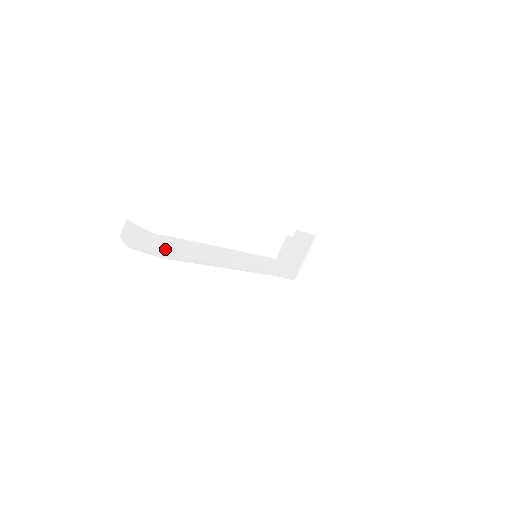
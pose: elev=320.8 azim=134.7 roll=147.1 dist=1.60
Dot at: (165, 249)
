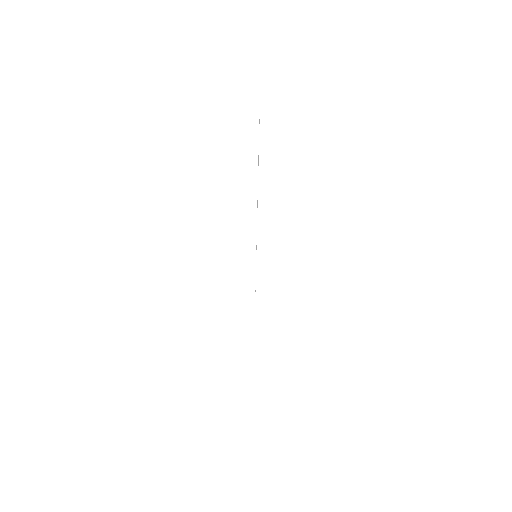
Dot at: occluded
